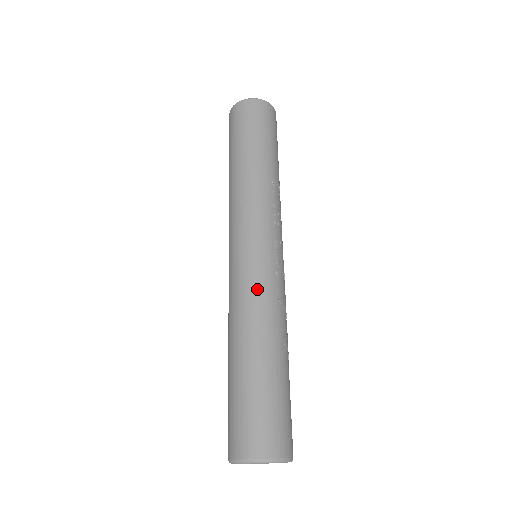
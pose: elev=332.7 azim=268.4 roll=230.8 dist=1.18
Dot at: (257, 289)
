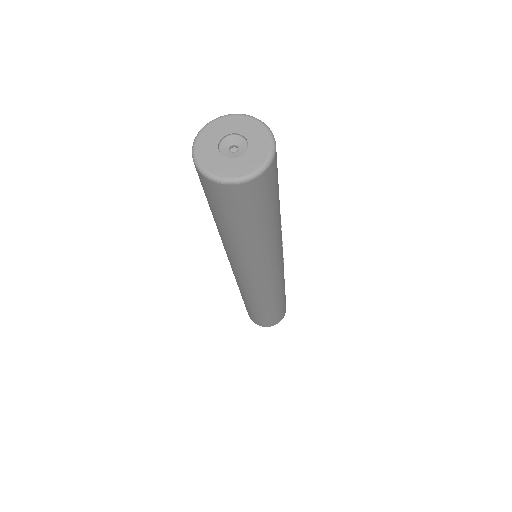
Dot at: (277, 289)
